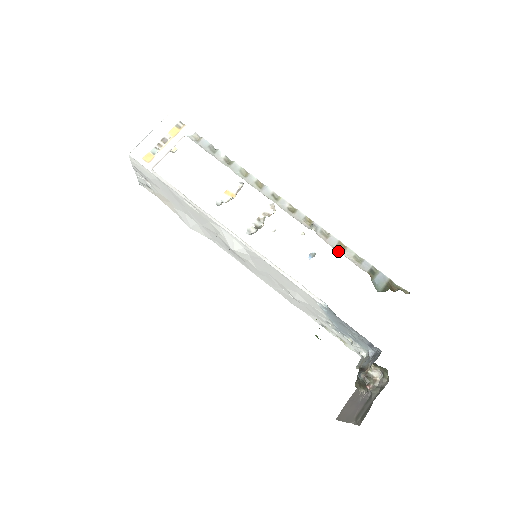
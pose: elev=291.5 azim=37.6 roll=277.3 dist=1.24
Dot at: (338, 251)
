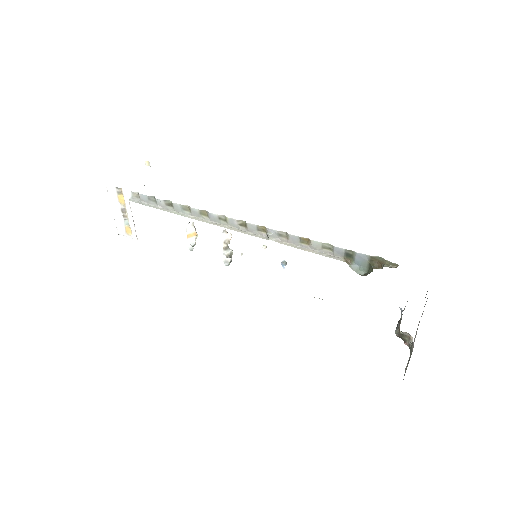
Dot at: (305, 248)
